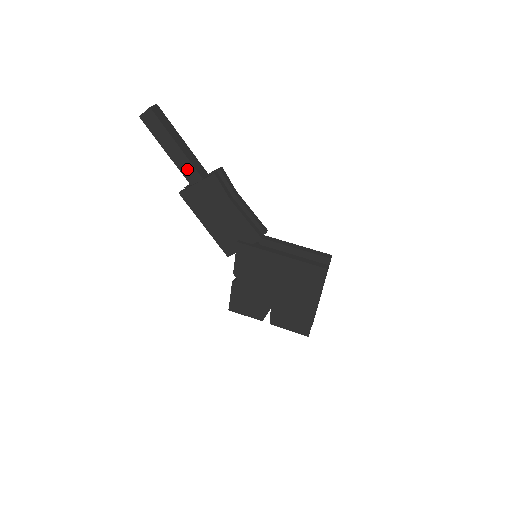
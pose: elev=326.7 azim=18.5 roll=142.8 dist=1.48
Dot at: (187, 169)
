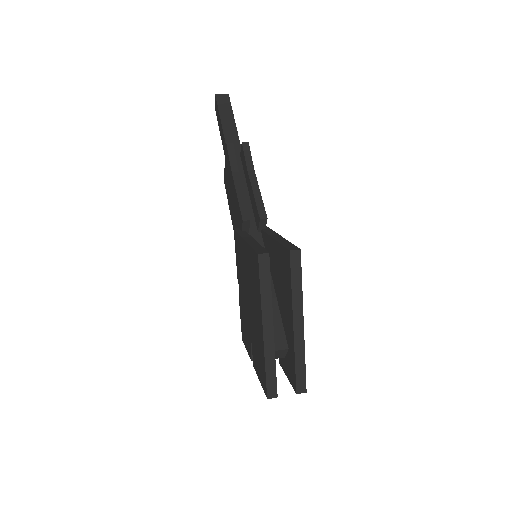
Dot at: (225, 149)
